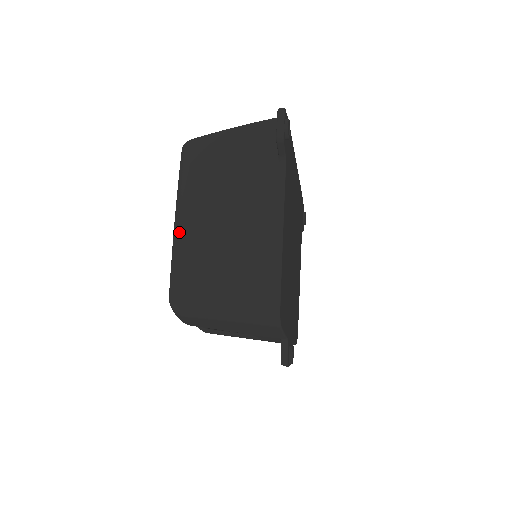
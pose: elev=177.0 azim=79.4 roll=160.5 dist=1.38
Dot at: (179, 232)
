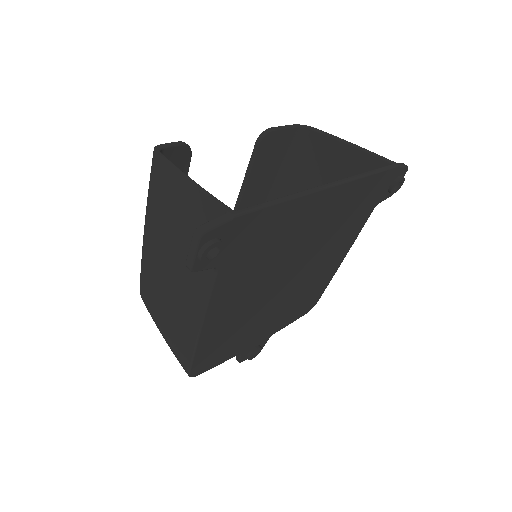
Dot at: occluded
